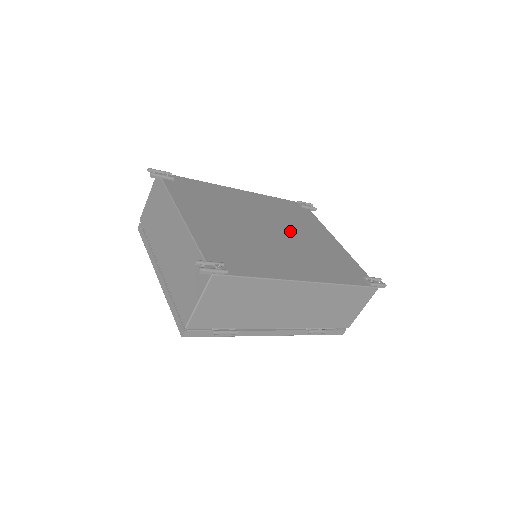
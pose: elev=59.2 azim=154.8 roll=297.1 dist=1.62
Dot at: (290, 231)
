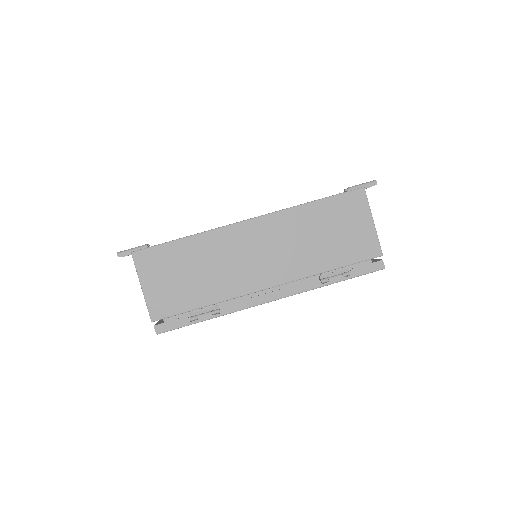
Dot at: occluded
